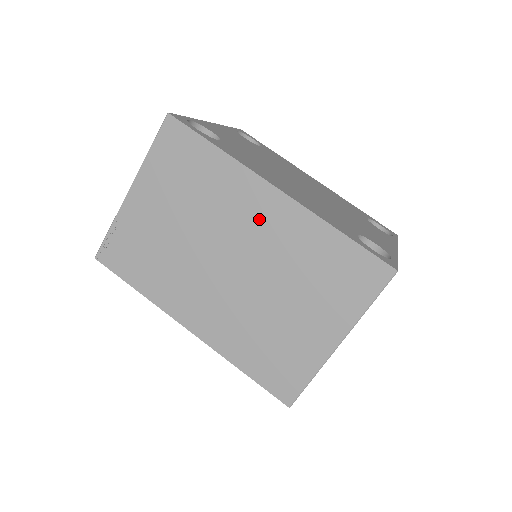
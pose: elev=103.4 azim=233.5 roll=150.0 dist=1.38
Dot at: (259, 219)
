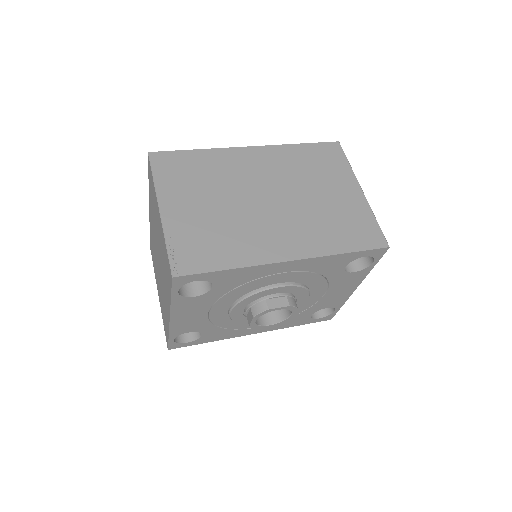
Dot at: (257, 166)
